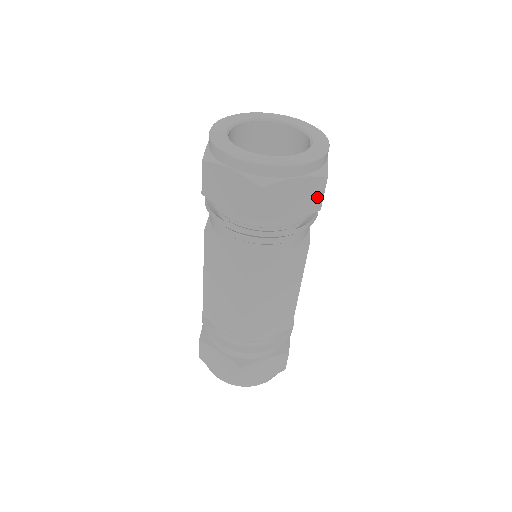
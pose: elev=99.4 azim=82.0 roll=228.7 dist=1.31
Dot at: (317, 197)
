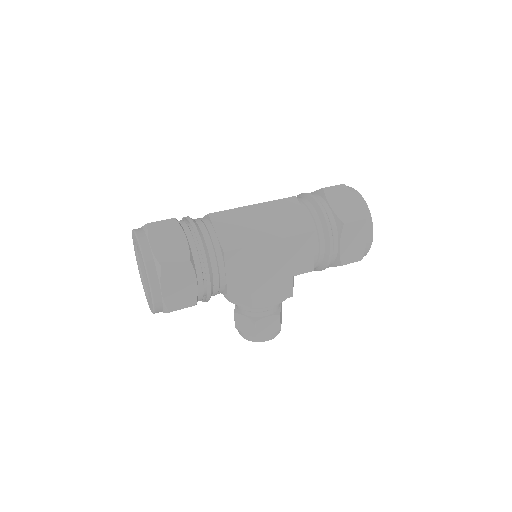
Dot at: (351, 218)
